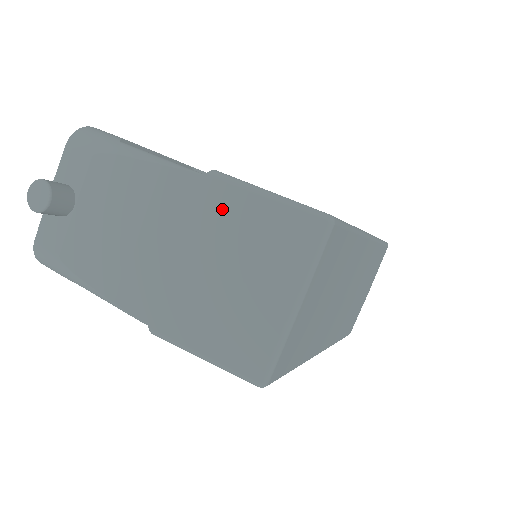
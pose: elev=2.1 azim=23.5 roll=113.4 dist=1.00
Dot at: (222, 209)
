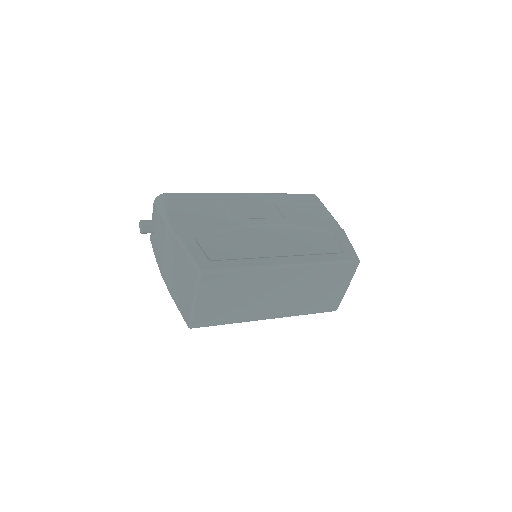
Dot at: (178, 253)
